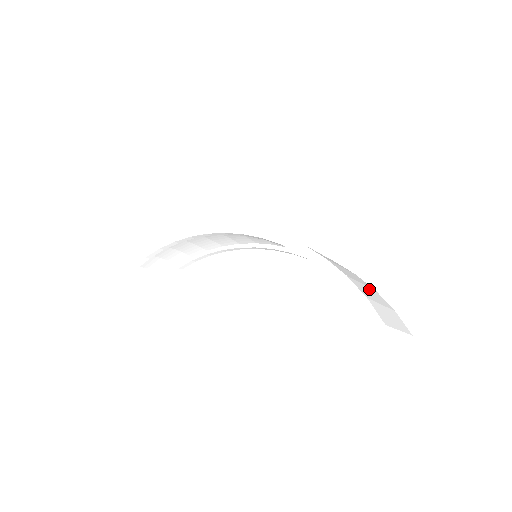
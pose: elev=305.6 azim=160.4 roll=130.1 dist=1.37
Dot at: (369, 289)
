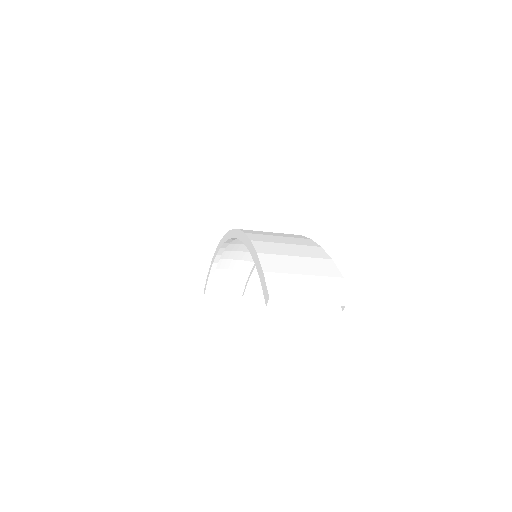
Dot at: (306, 260)
